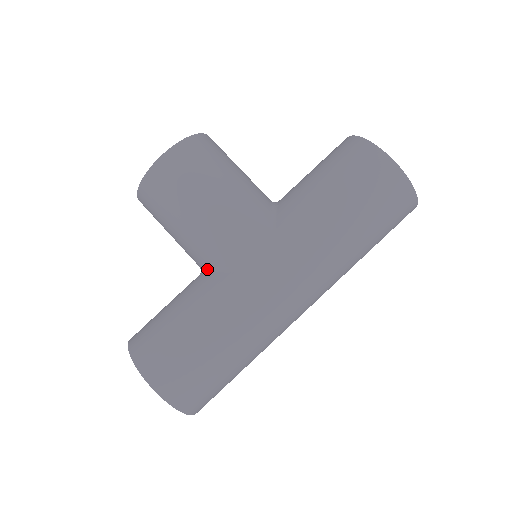
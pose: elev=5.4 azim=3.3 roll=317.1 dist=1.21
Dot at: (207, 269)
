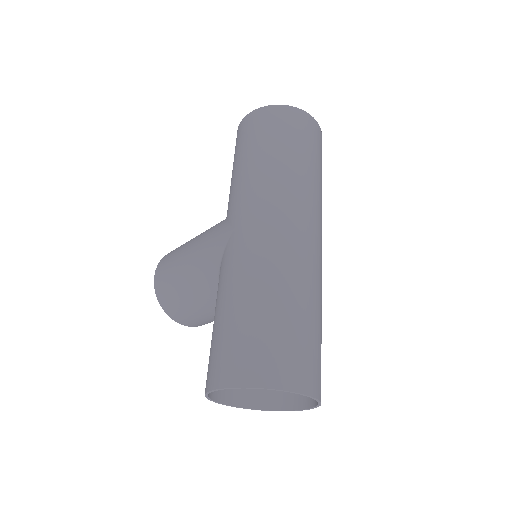
Dot at: occluded
